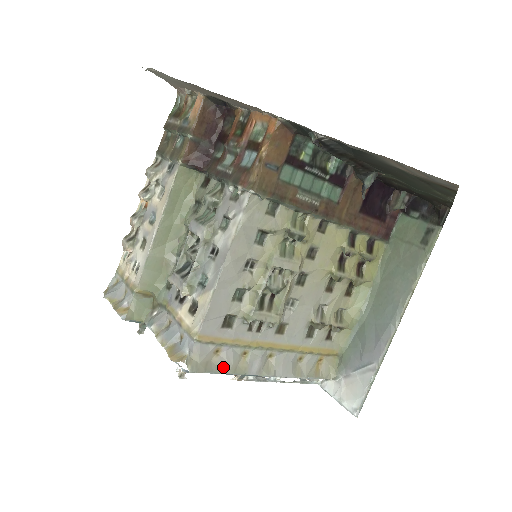
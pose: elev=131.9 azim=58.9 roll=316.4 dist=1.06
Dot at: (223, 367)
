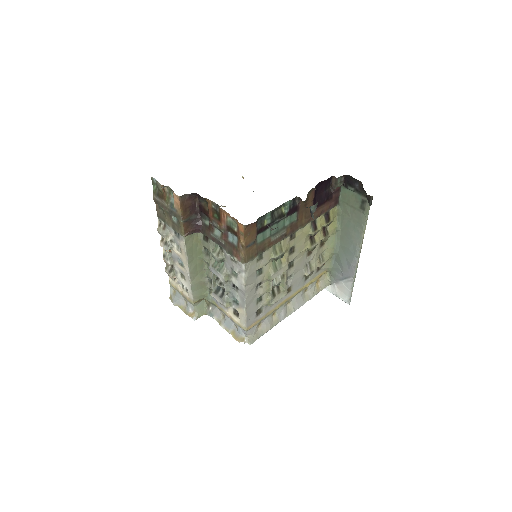
Dot at: (266, 329)
